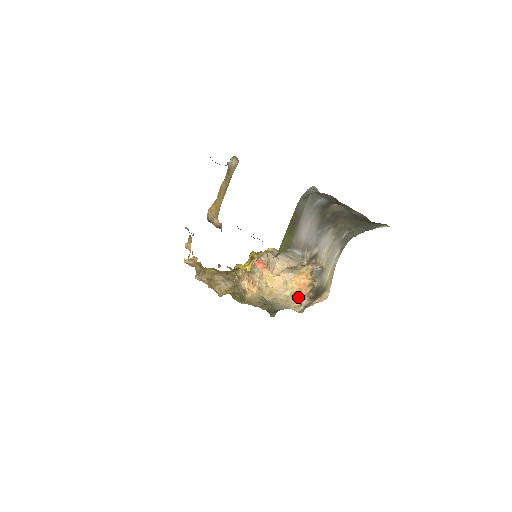
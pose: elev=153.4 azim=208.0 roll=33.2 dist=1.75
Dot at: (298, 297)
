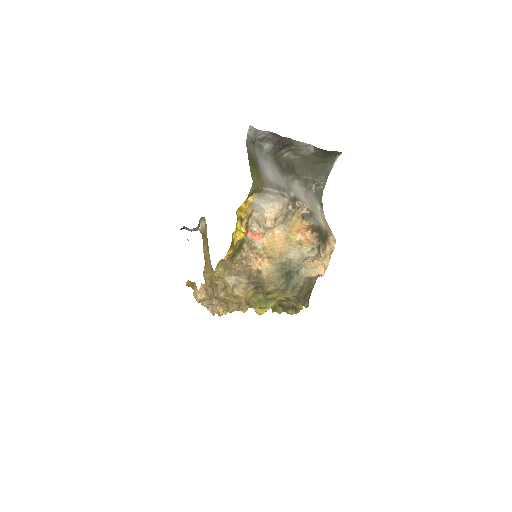
Dot at: (305, 242)
